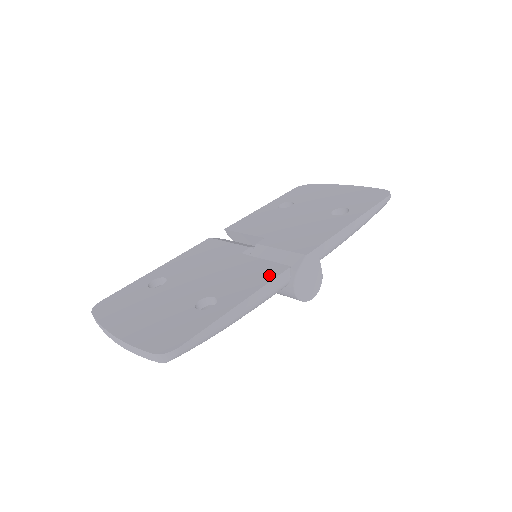
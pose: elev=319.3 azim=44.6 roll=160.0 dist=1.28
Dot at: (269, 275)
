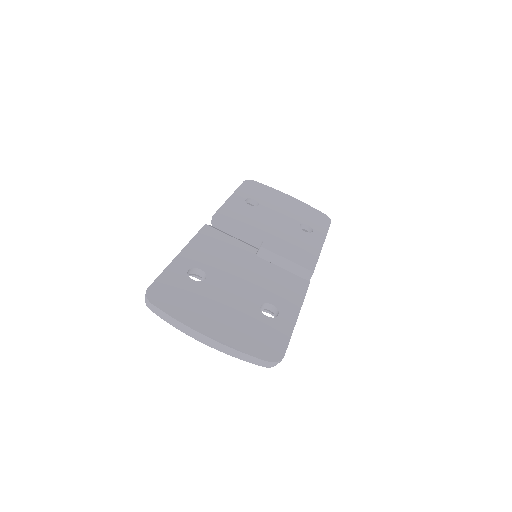
Dot at: (300, 288)
